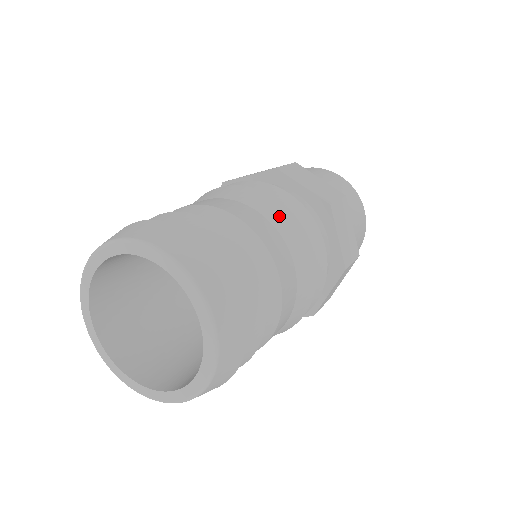
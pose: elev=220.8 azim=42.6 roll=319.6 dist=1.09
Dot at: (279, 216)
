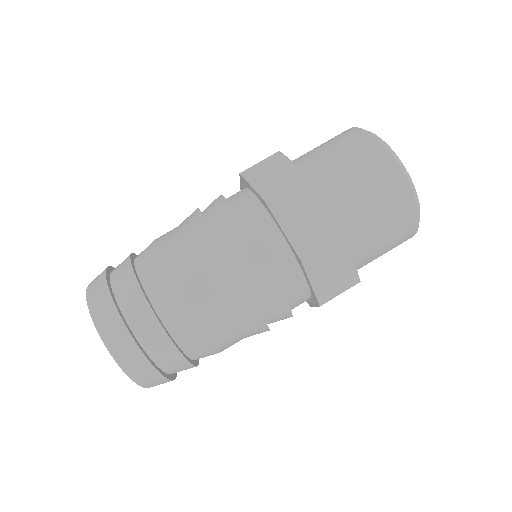
Dot at: (225, 283)
